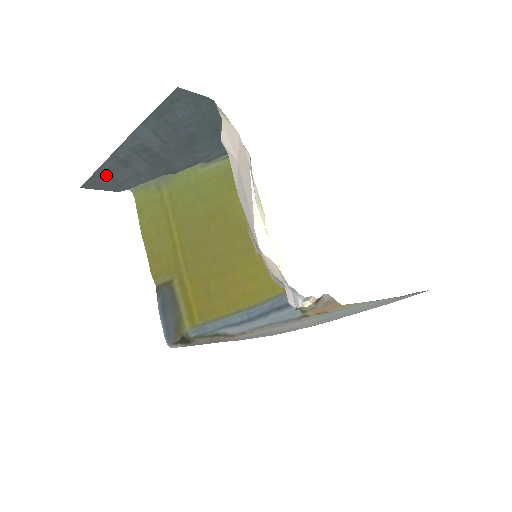
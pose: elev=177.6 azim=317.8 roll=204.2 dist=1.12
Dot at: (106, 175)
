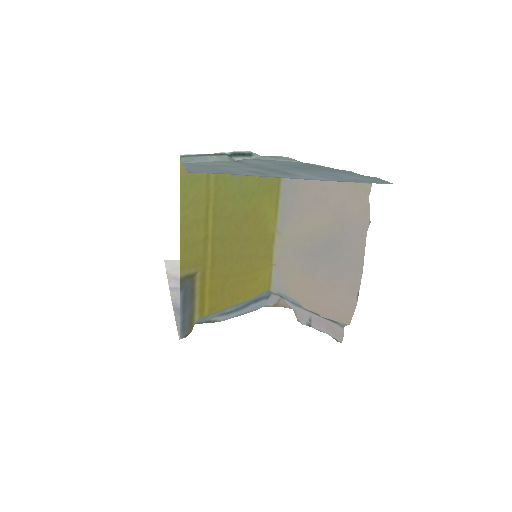
Dot at: (225, 171)
